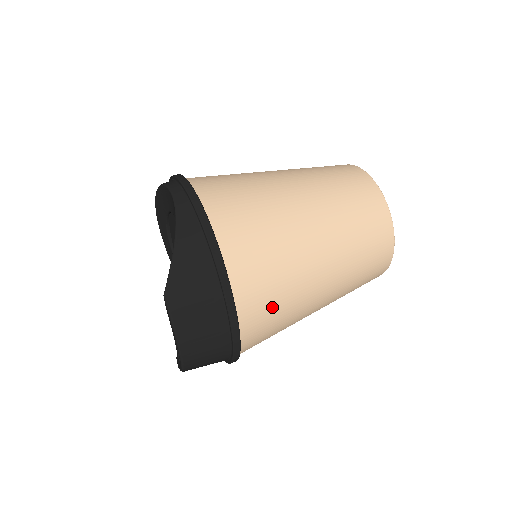
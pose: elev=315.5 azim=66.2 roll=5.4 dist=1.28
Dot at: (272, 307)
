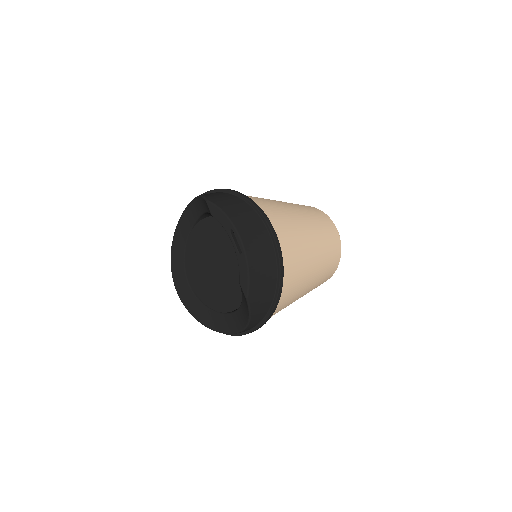
Dot at: (278, 215)
